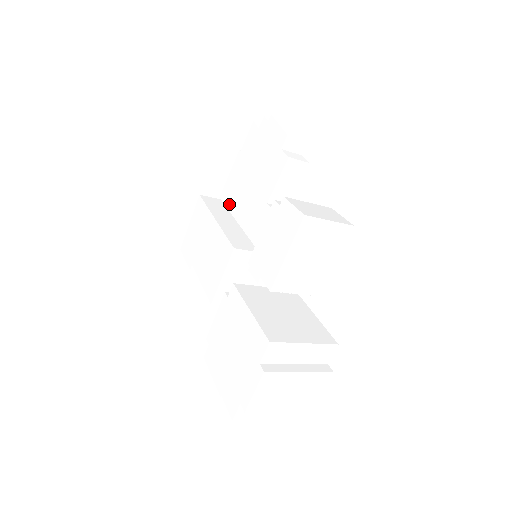
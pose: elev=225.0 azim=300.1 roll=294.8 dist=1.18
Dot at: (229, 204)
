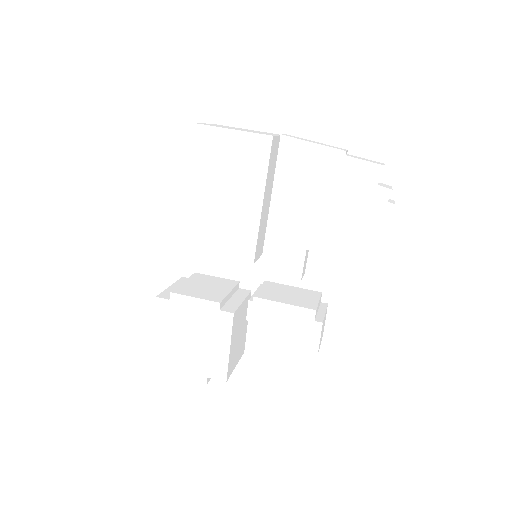
Dot at: (282, 168)
